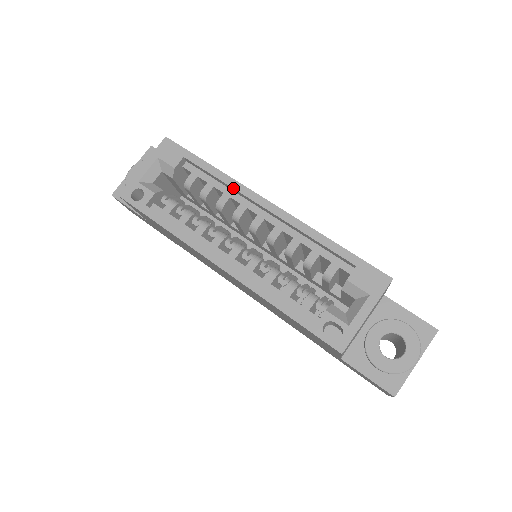
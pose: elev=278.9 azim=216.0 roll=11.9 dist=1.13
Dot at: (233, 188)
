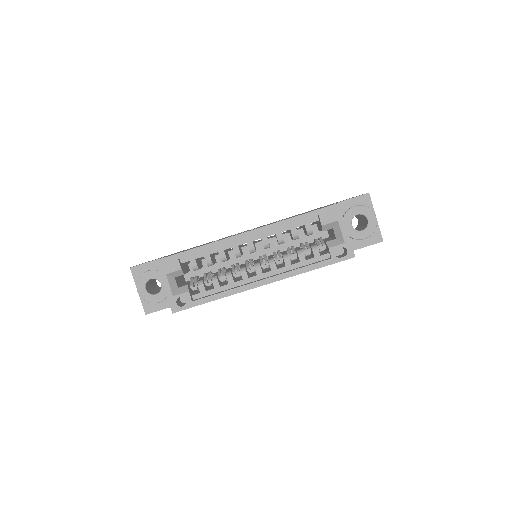
Dot at: occluded
